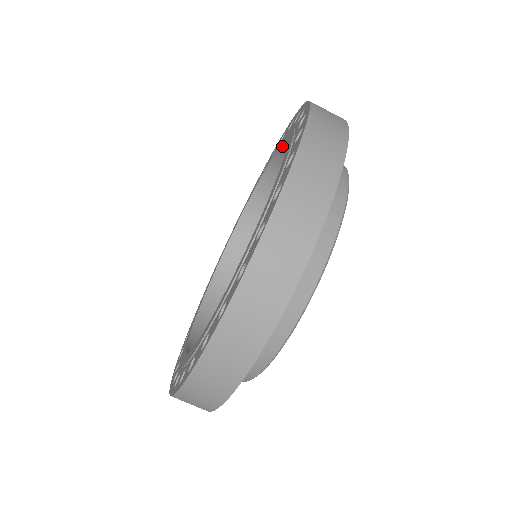
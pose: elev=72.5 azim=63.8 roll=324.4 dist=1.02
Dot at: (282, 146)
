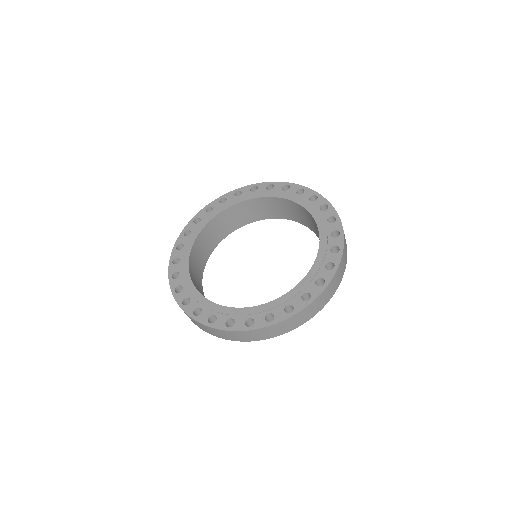
Dot at: (320, 237)
